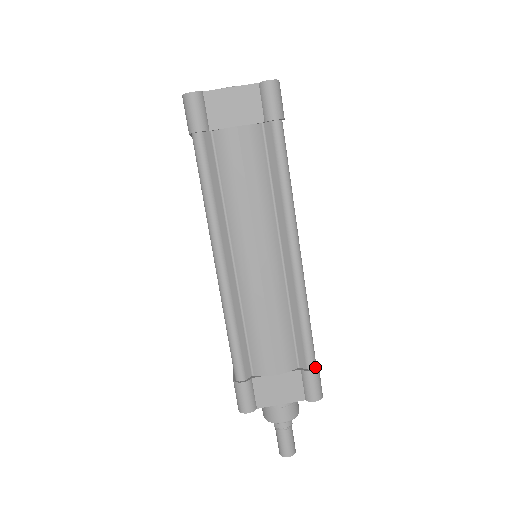
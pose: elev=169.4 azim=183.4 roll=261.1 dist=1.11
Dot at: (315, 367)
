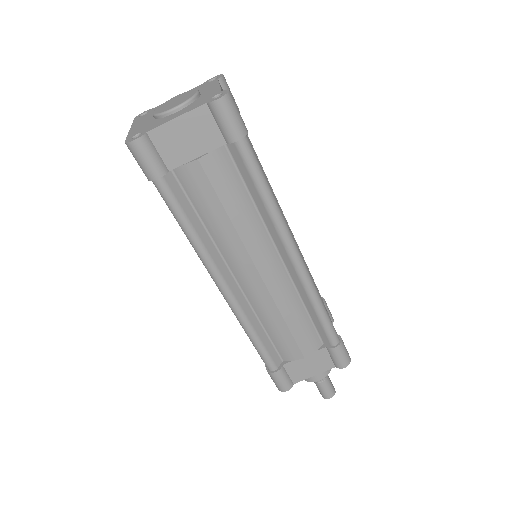
Dot at: (339, 342)
